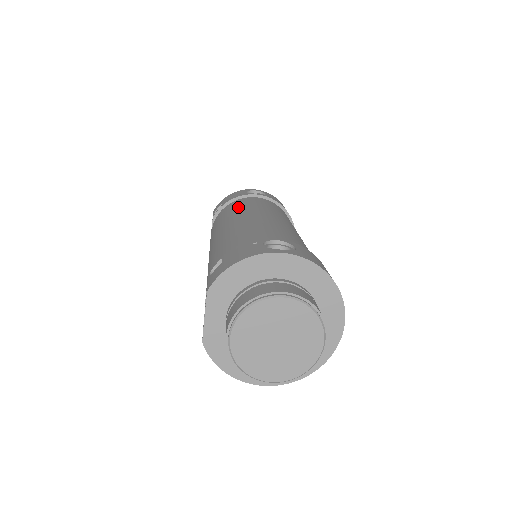
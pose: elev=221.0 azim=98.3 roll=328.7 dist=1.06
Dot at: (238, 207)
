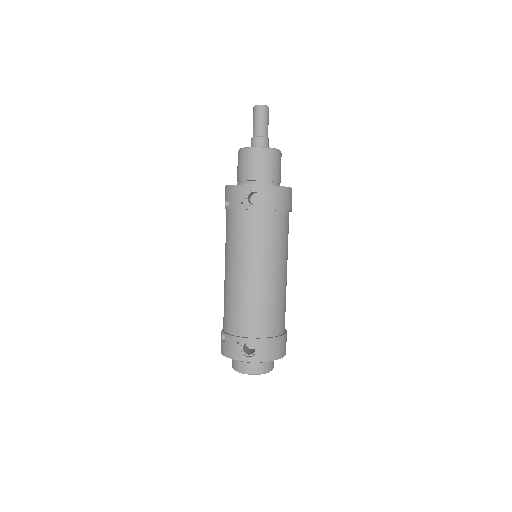
Dot at: (237, 238)
